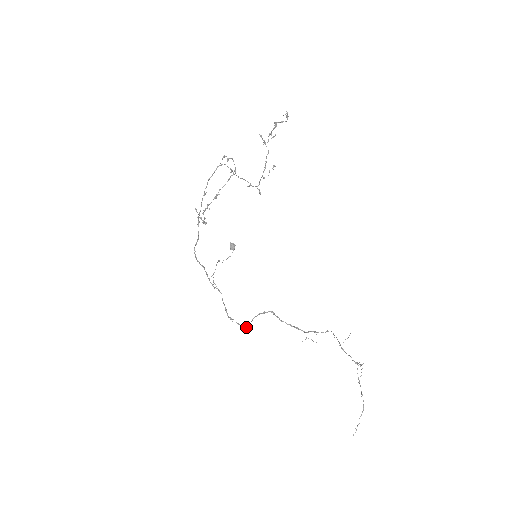
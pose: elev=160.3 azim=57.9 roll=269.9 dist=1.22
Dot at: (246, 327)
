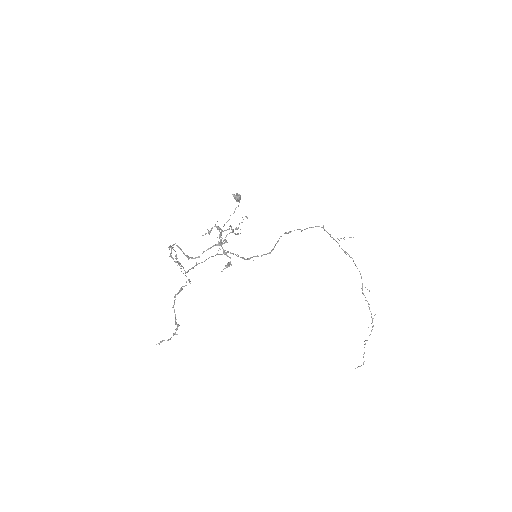
Dot at: (272, 250)
